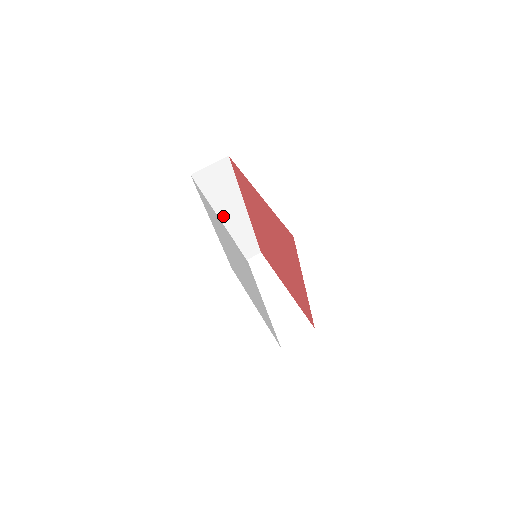
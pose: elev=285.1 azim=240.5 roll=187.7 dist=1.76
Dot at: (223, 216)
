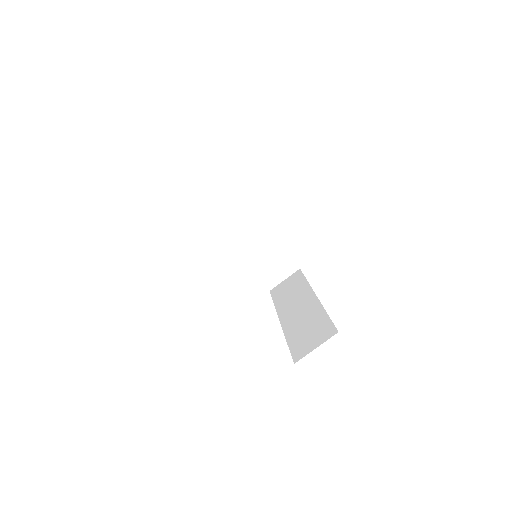
Dot at: occluded
